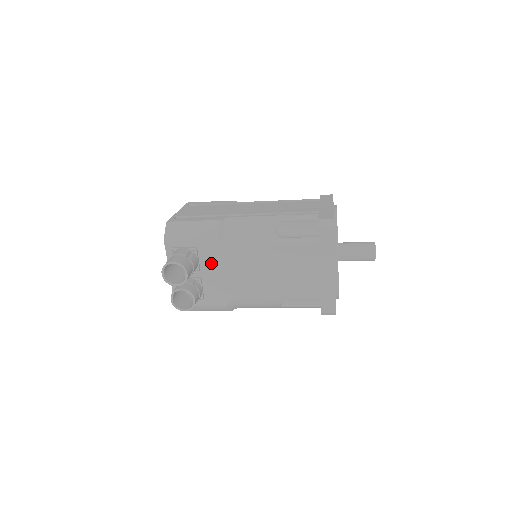
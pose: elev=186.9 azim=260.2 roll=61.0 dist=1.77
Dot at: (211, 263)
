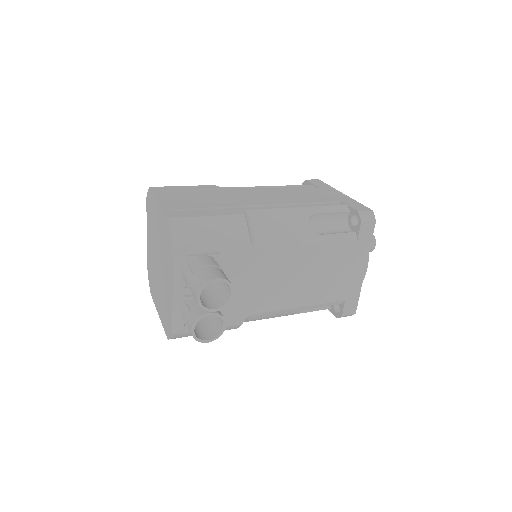
Dot at: (233, 272)
